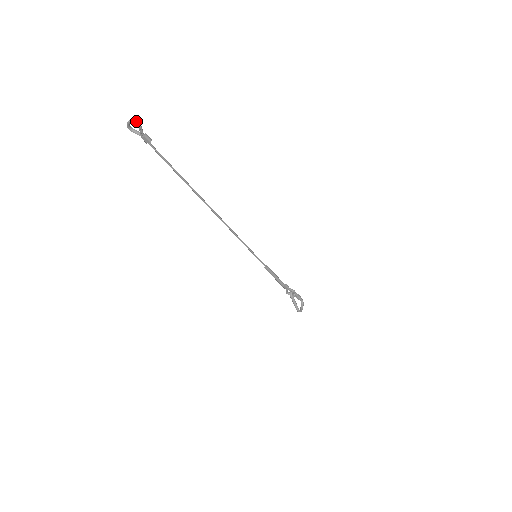
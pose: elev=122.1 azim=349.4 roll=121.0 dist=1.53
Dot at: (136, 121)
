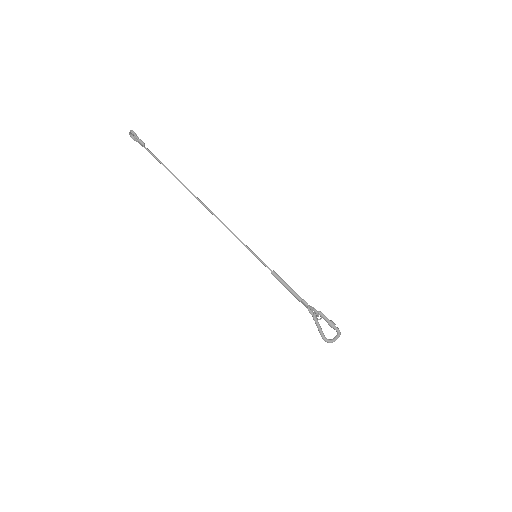
Dot at: (131, 130)
